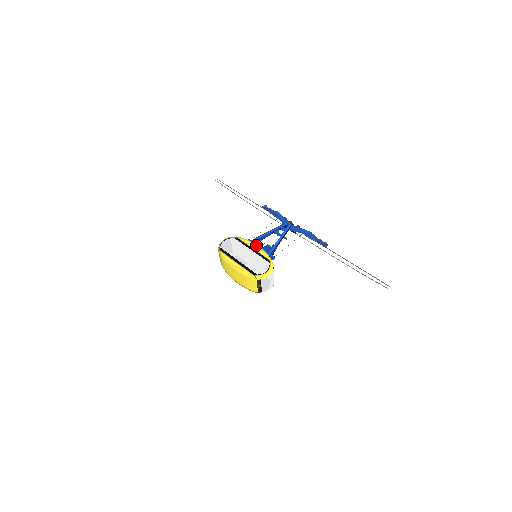
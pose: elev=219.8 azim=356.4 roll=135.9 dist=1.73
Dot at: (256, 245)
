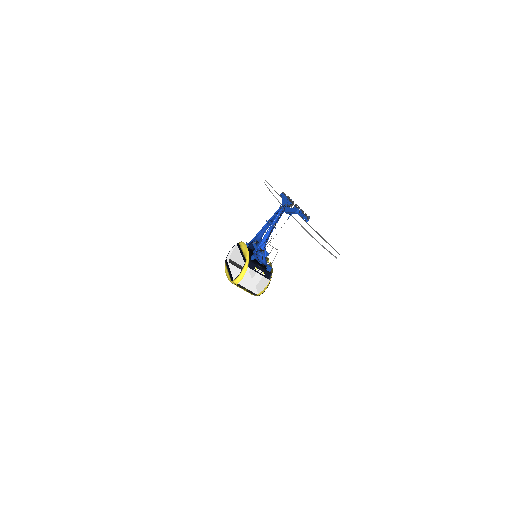
Dot at: (245, 246)
